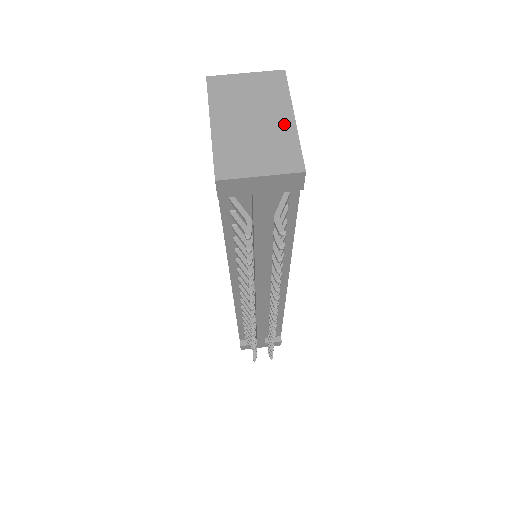
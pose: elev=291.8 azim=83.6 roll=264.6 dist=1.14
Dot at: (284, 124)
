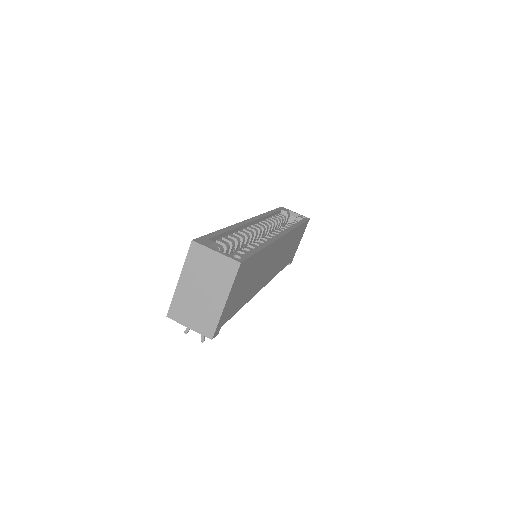
Dot at: (217, 304)
